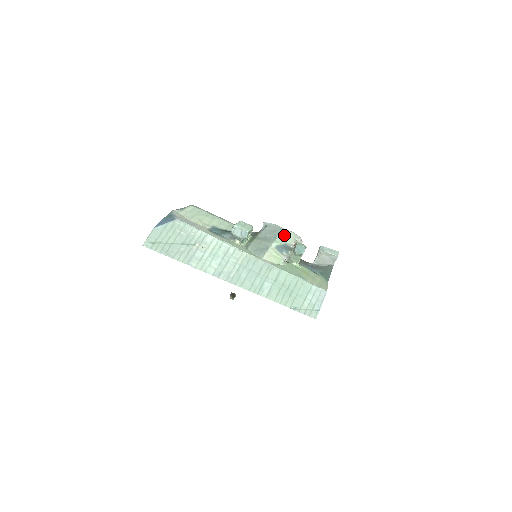
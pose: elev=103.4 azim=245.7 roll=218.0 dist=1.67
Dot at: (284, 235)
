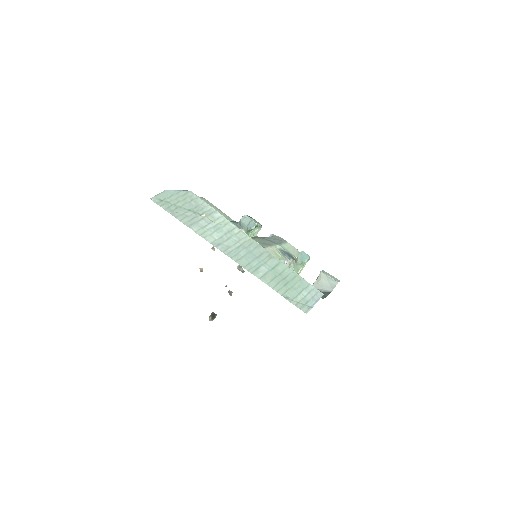
Dot at: (289, 247)
